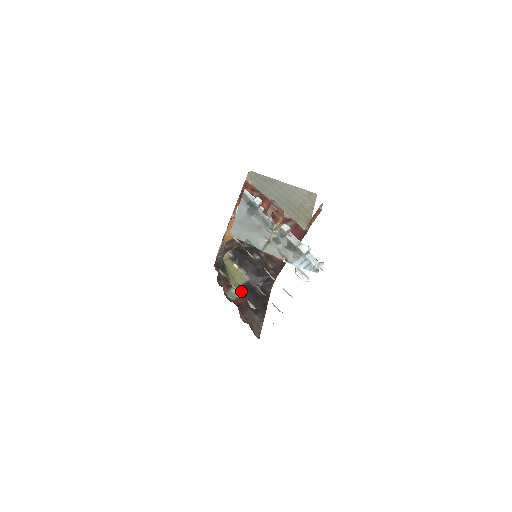
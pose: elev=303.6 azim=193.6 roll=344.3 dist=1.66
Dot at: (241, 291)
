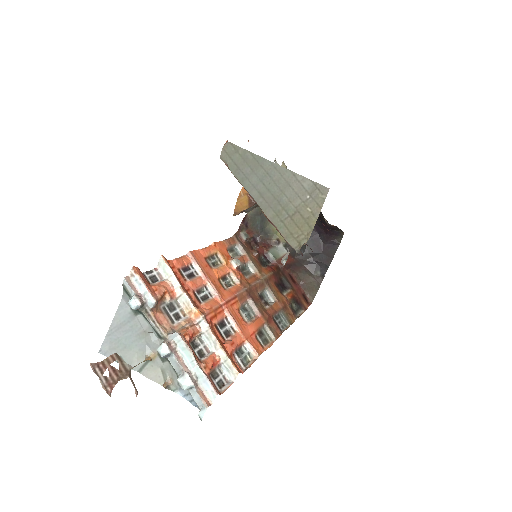
Dot at: (288, 249)
